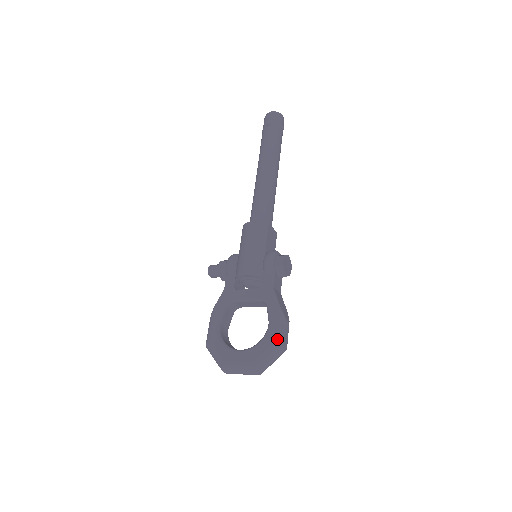
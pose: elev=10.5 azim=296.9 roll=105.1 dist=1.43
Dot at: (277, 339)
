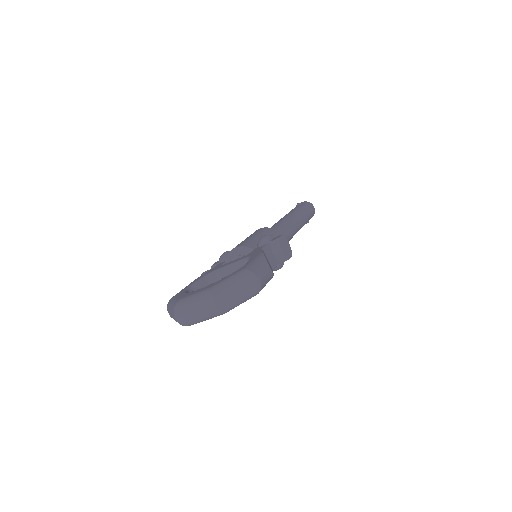
Dot at: (249, 267)
